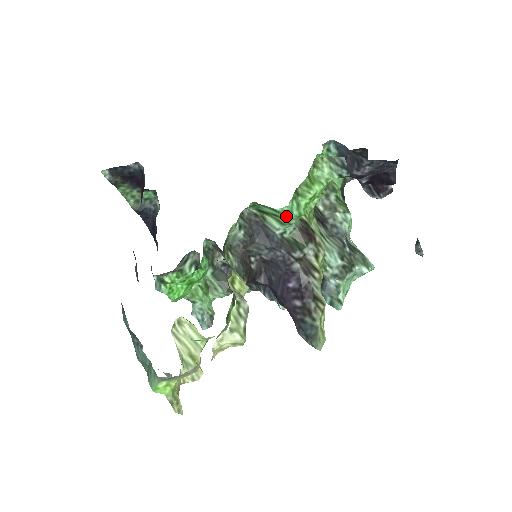
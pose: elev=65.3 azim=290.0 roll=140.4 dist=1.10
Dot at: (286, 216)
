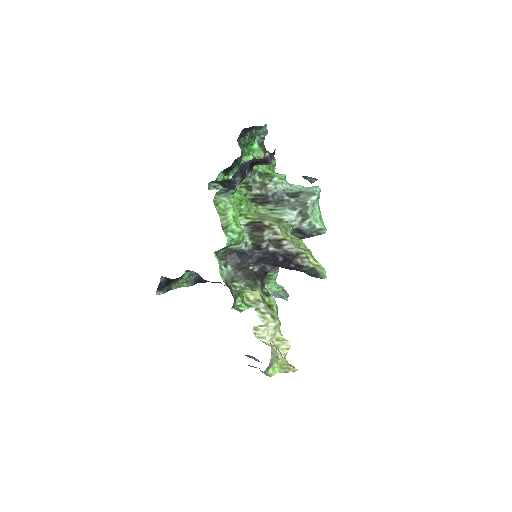
Dot at: (234, 242)
